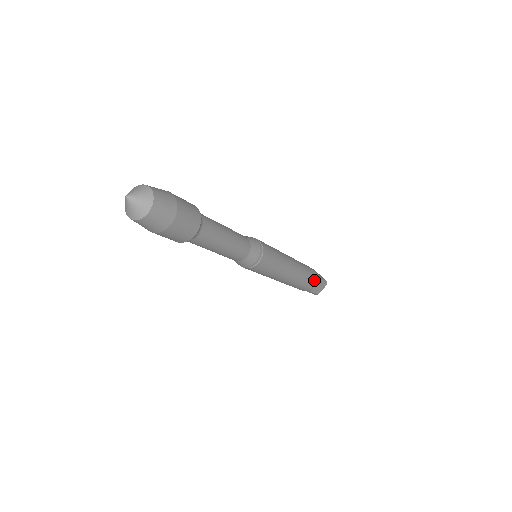
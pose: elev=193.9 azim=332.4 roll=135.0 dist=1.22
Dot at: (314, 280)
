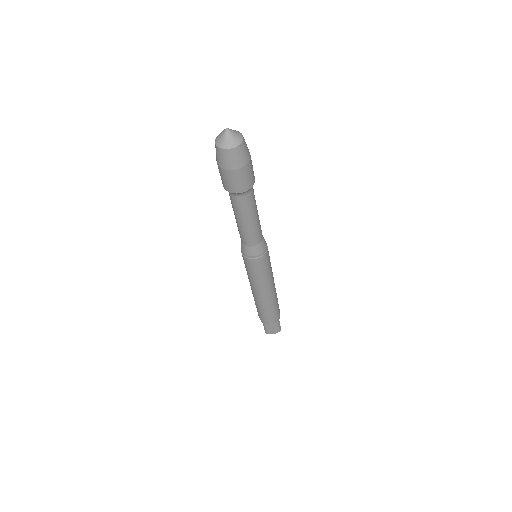
Dot at: (275, 317)
